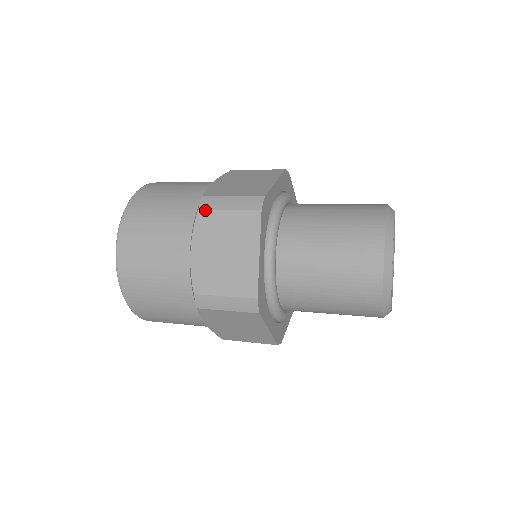
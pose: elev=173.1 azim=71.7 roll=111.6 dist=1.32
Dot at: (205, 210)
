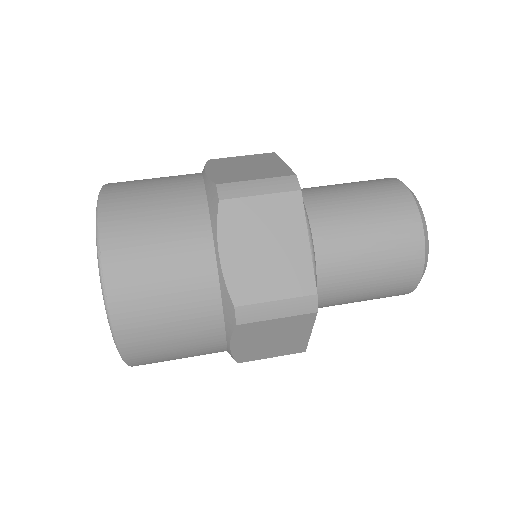
Dot at: (229, 199)
